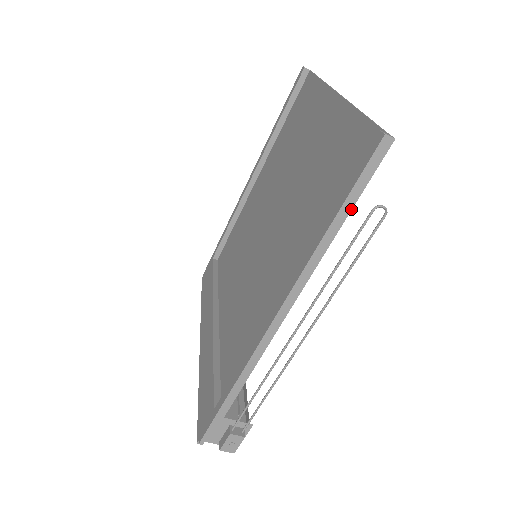
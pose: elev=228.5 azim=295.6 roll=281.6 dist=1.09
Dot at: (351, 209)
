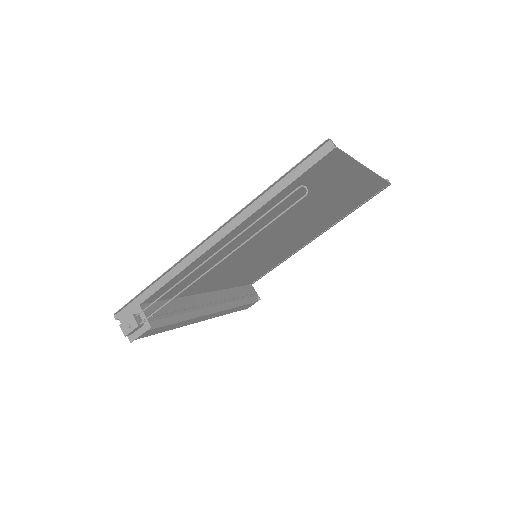
Dot at: (290, 183)
